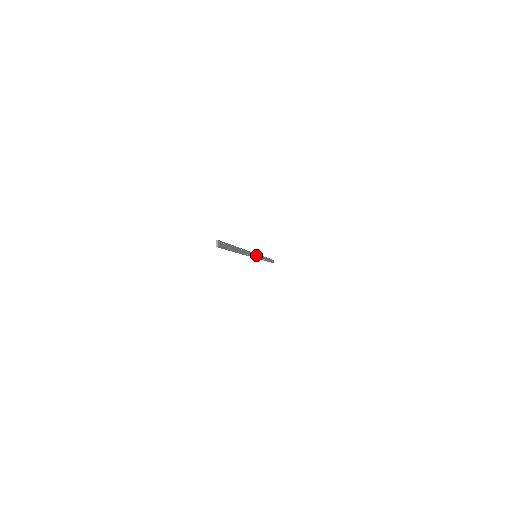
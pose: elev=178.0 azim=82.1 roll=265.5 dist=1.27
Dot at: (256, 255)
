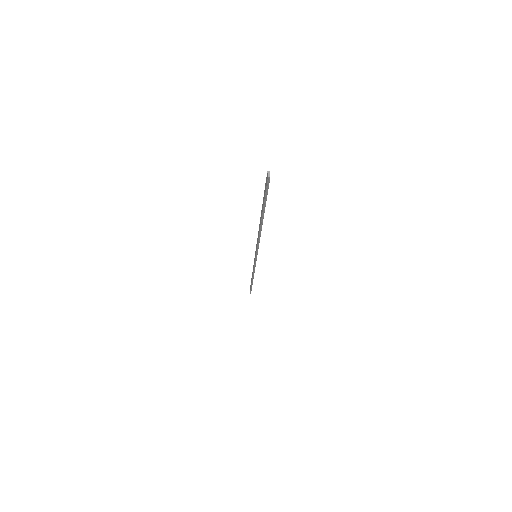
Dot at: (256, 255)
